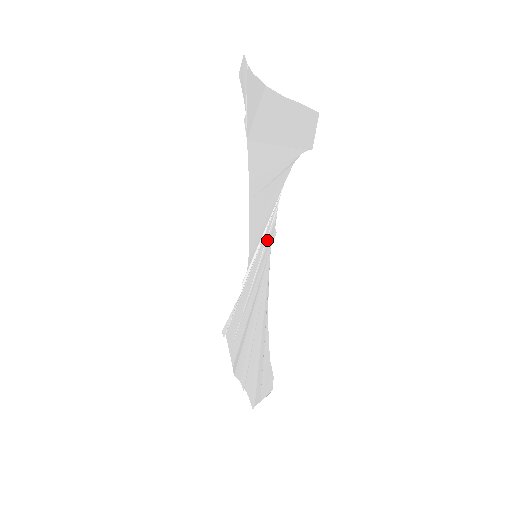
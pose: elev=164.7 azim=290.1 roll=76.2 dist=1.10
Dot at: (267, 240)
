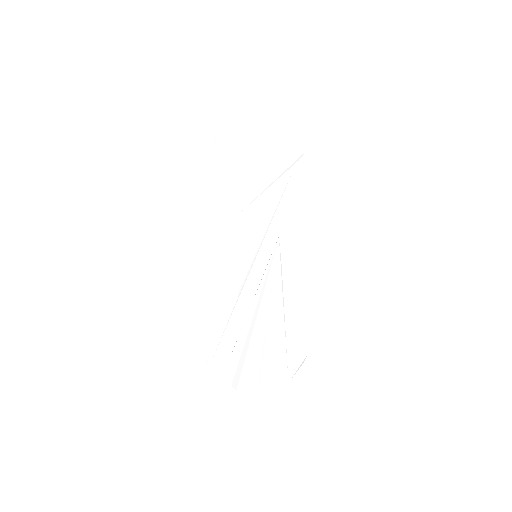
Dot at: (271, 234)
